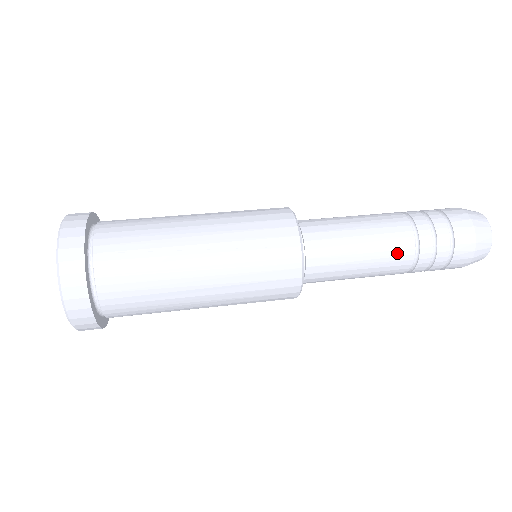
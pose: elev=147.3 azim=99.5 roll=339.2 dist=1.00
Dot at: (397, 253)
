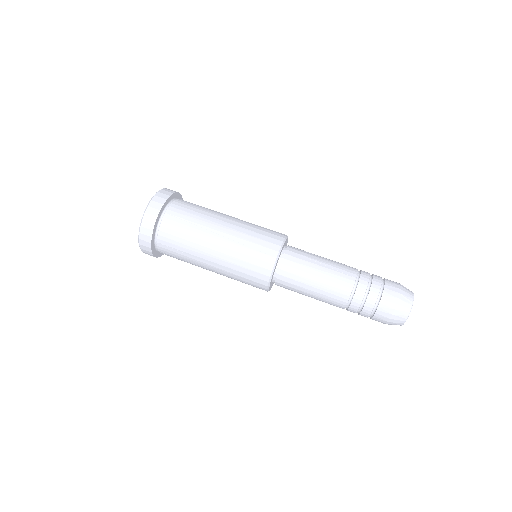
Dot at: occluded
